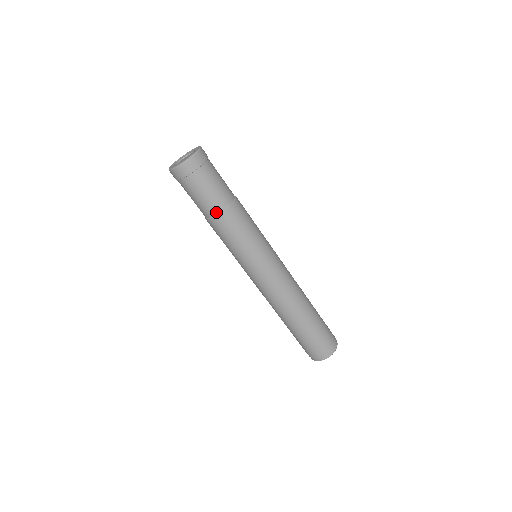
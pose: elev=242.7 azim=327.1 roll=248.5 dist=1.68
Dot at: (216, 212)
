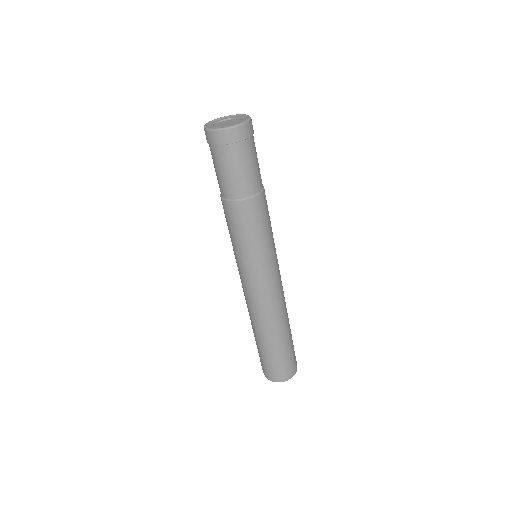
Dot at: (254, 192)
